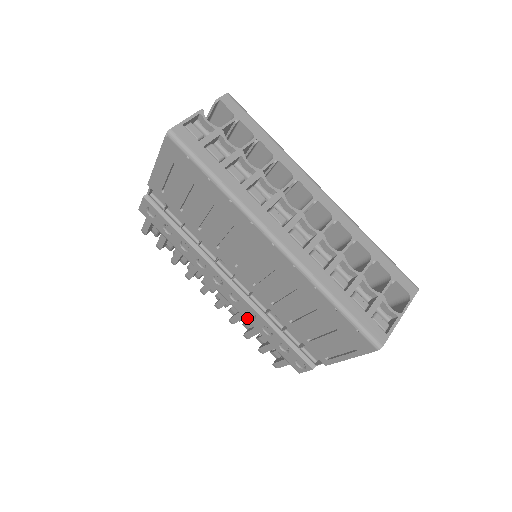
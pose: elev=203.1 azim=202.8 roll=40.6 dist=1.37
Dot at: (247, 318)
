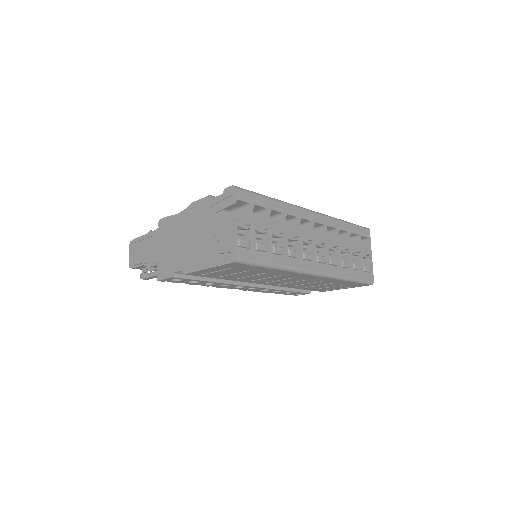
Dot at: (260, 291)
